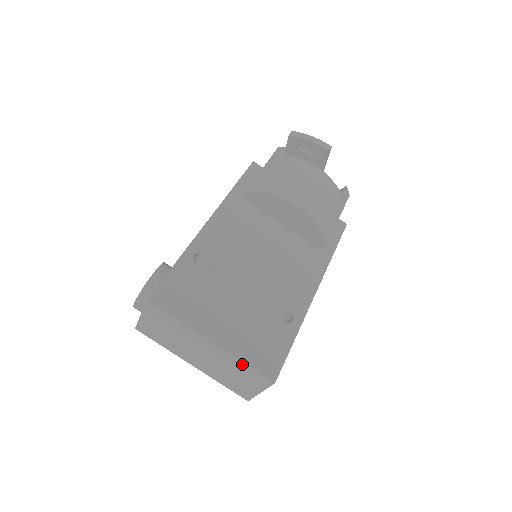
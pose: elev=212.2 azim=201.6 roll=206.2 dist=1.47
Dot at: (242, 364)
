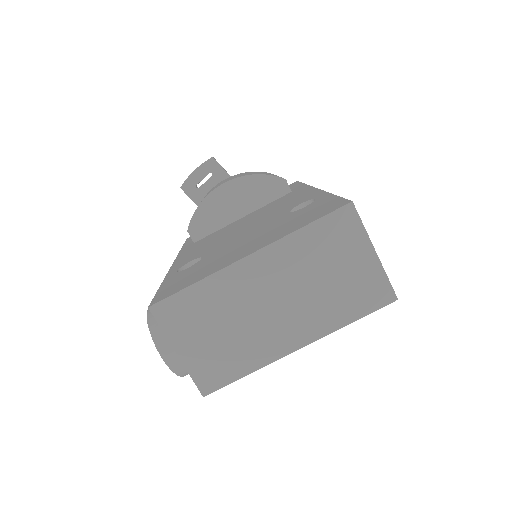
Dot at: (303, 234)
